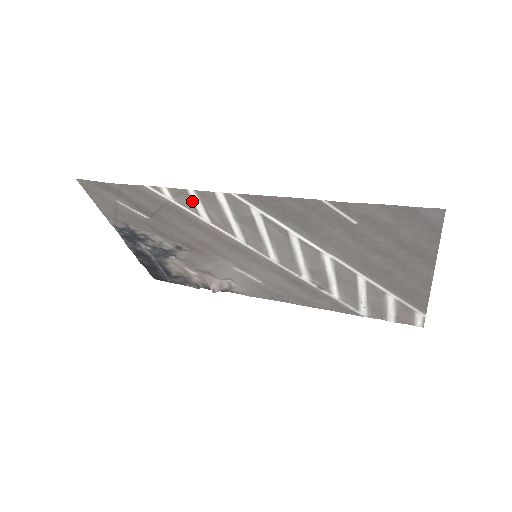
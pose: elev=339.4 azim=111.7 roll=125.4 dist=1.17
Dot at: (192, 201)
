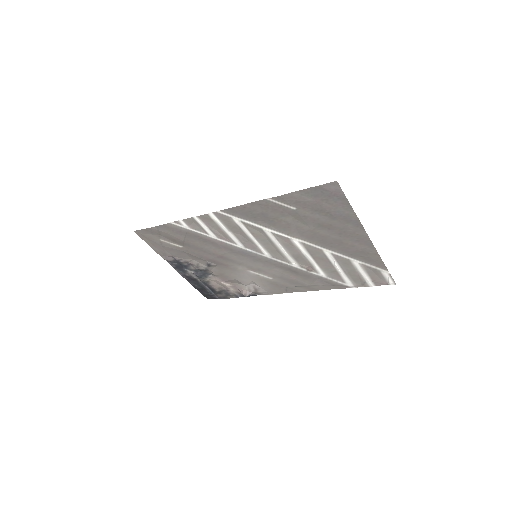
Dot at: (200, 225)
